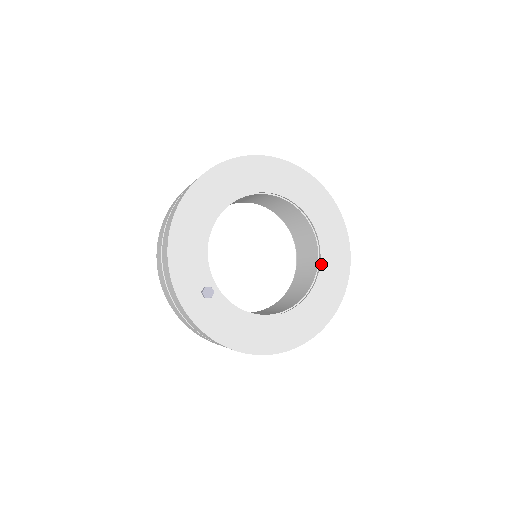
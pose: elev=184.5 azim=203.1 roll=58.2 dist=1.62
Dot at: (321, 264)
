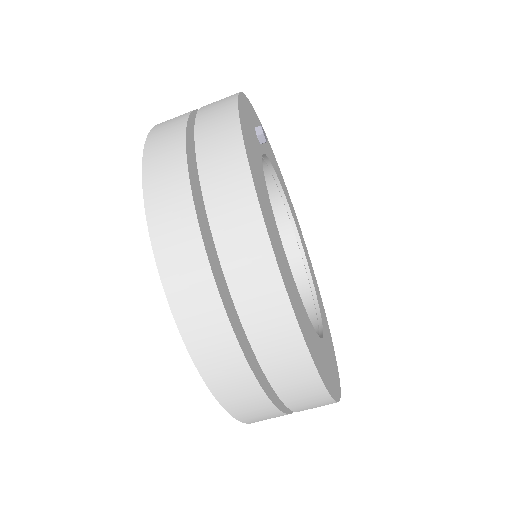
Dot at: (318, 337)
